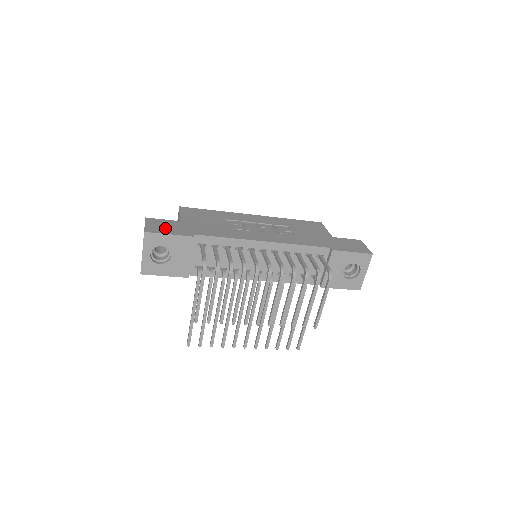
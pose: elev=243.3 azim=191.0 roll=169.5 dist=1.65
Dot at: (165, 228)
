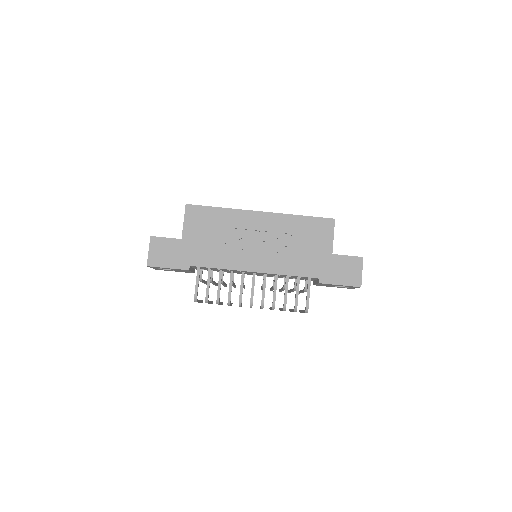
Dot at: (165, 257)
